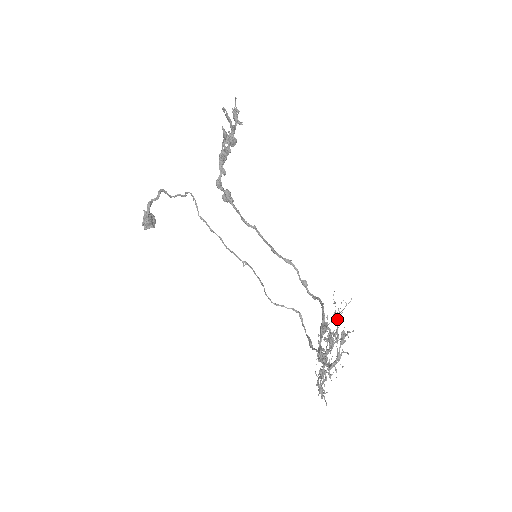
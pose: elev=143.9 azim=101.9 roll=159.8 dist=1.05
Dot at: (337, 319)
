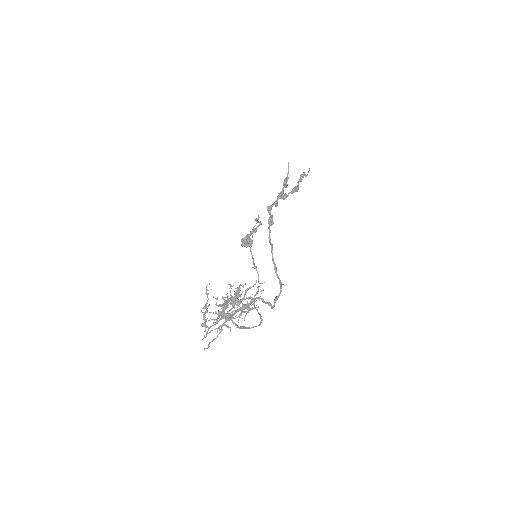
Dot at: occluded
